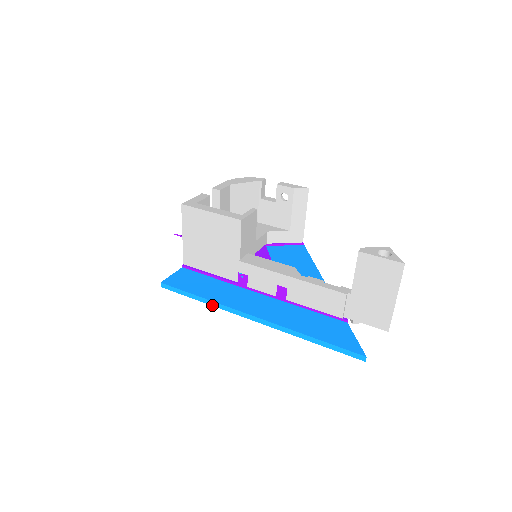
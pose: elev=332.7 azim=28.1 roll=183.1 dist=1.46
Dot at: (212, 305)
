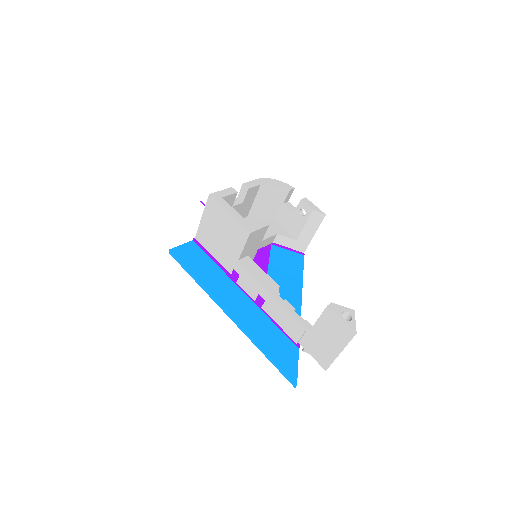
Dot at: (202, 287)
